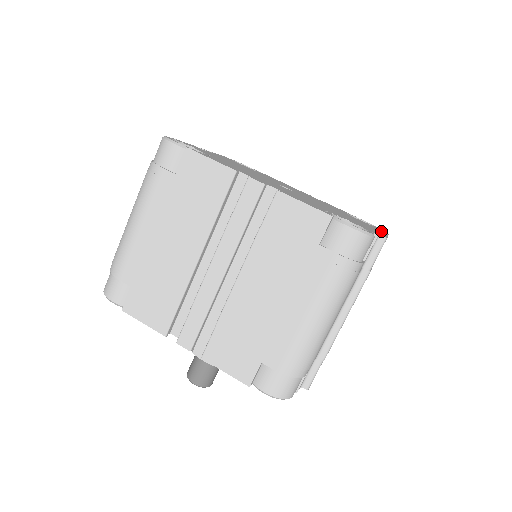
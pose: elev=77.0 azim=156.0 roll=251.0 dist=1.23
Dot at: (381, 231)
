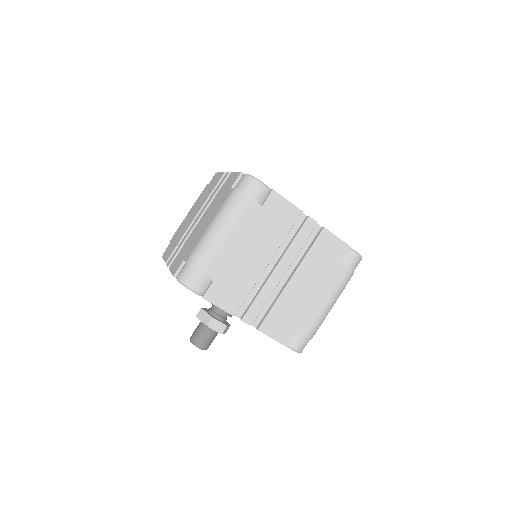
Dot at: occluded
